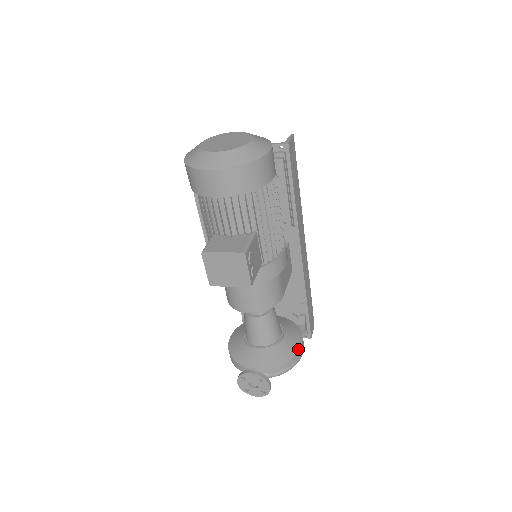
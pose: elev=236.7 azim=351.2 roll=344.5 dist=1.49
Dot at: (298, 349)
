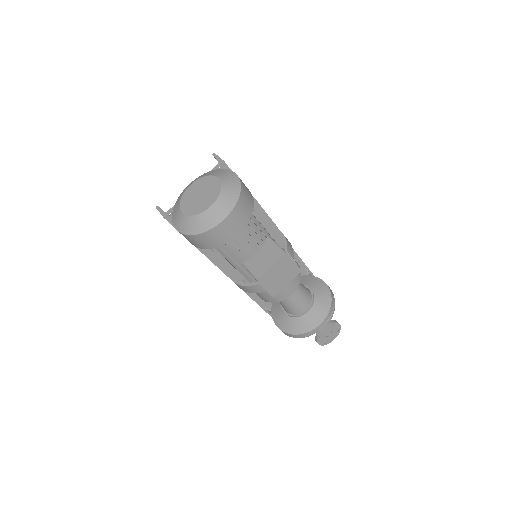
Dot at: (327, 287)
